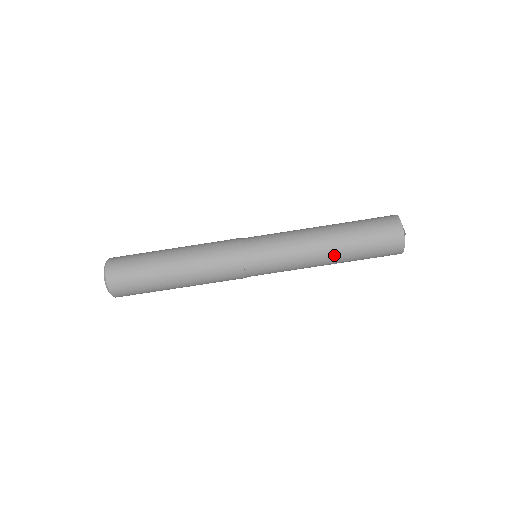
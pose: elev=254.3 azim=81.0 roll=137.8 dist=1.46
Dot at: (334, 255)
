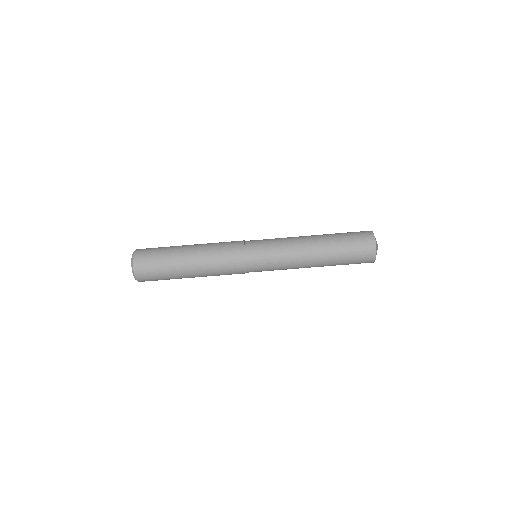
Dot at: occluded
